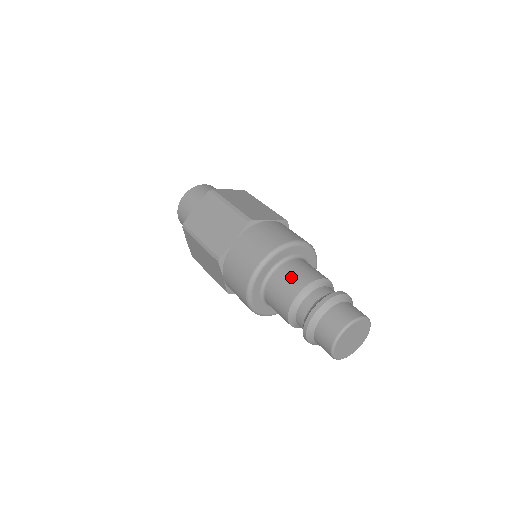
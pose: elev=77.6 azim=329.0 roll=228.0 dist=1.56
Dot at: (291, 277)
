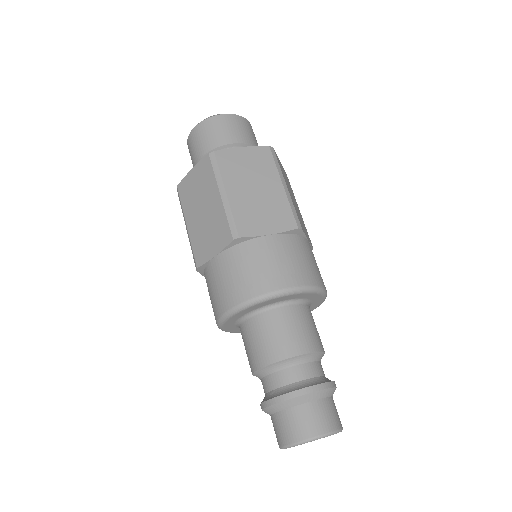
Dot at: (302, 328)
